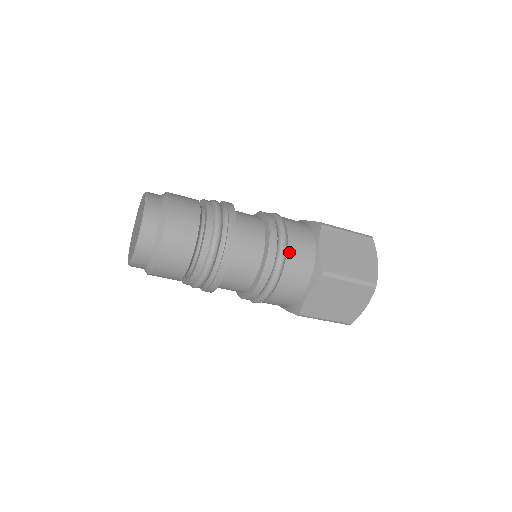
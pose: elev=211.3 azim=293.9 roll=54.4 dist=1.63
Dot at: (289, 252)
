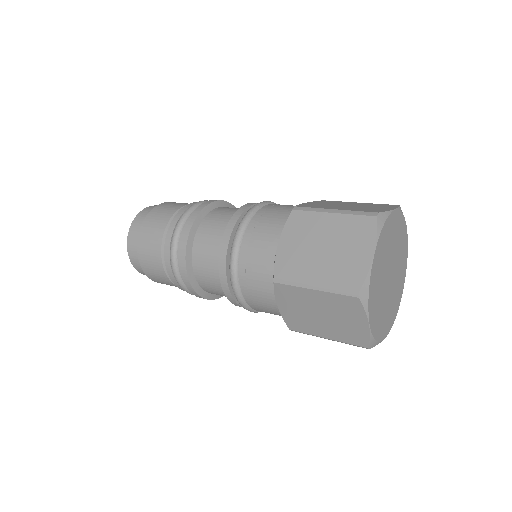
Dot at: (242, 254)
